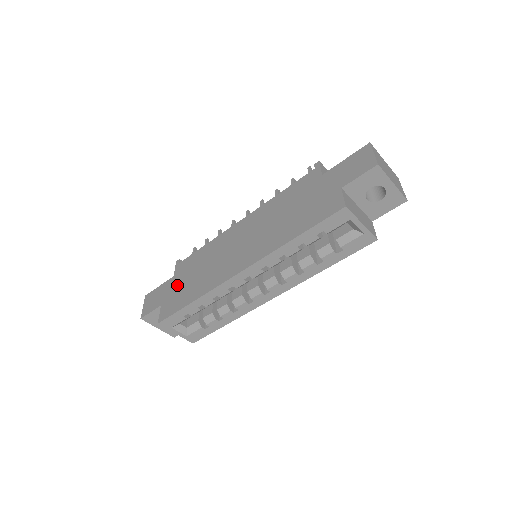
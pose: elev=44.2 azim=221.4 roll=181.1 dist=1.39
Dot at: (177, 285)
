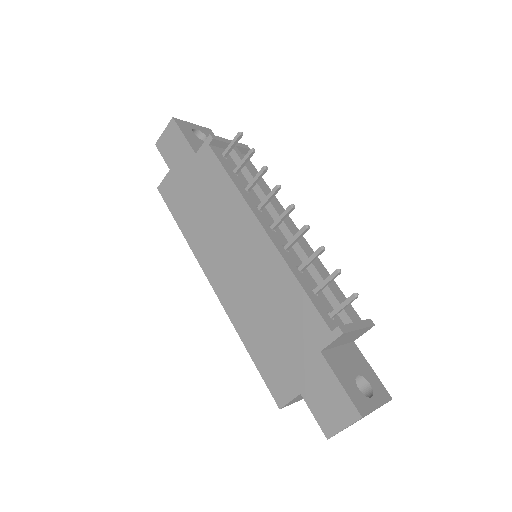
Dot at: (188, 177)
